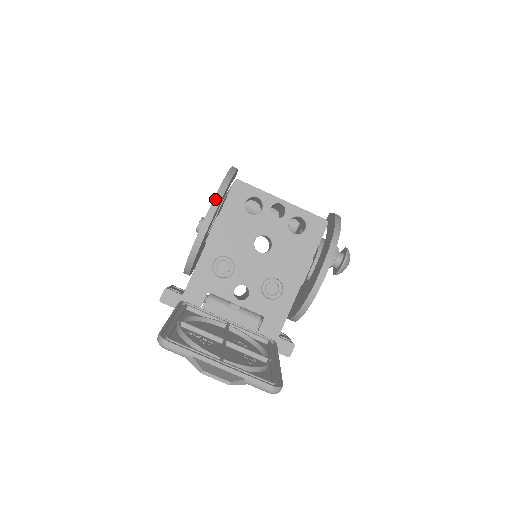
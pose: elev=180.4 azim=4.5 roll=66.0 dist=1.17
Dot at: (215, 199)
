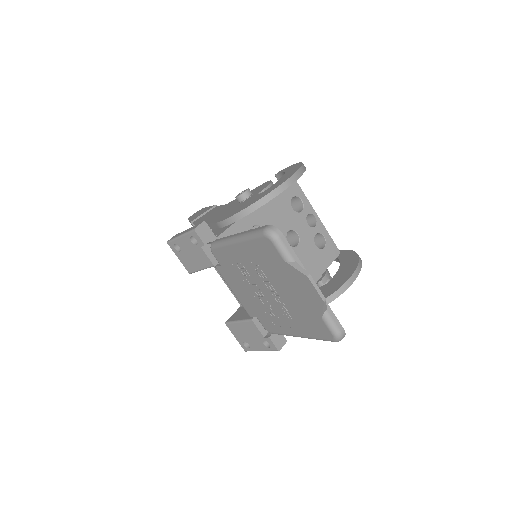
Dot at: (300, 169)
